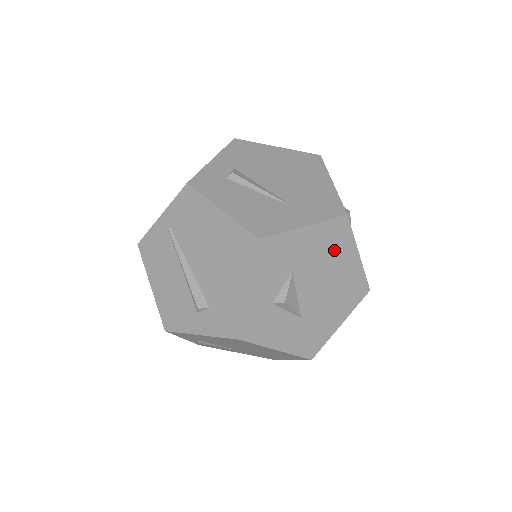
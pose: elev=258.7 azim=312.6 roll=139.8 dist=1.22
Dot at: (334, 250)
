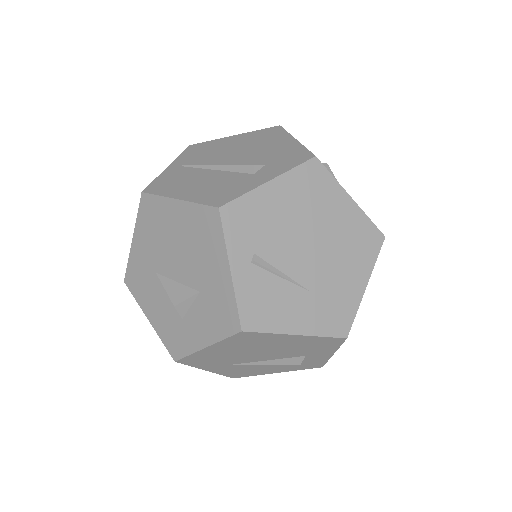
Dot at: occluded
